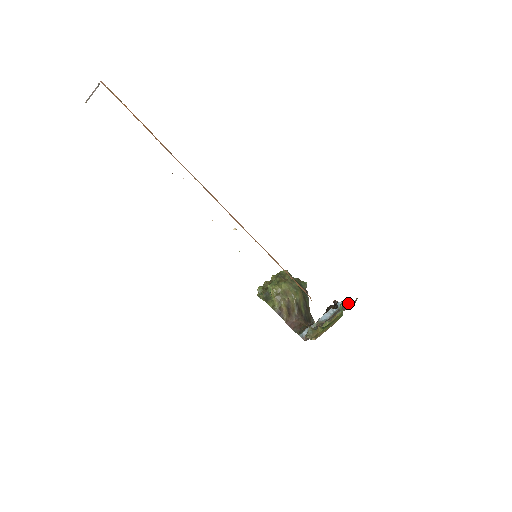
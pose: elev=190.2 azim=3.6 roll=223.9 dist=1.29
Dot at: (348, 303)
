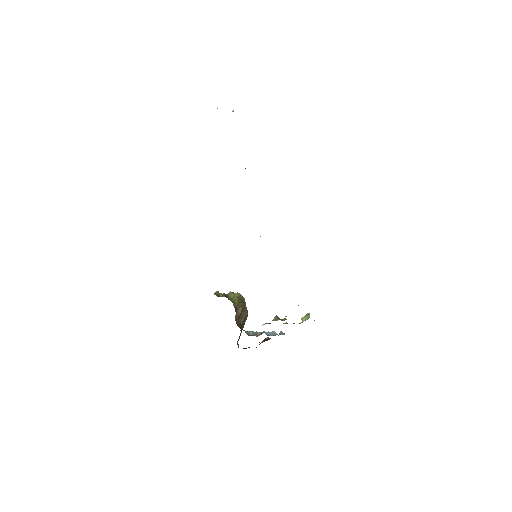
Dot at: occluded
